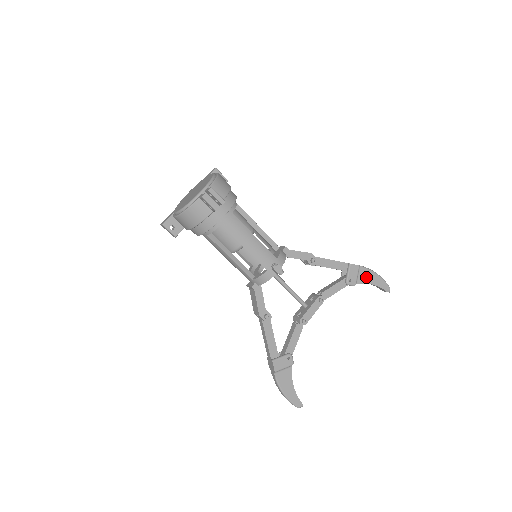
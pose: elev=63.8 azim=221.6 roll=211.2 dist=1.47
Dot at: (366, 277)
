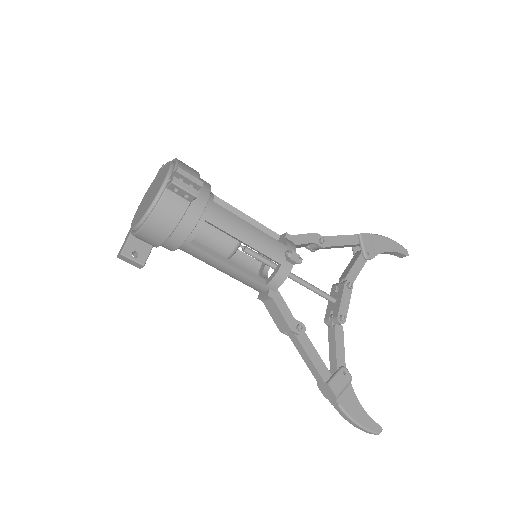
Dot at: (380, 245)
